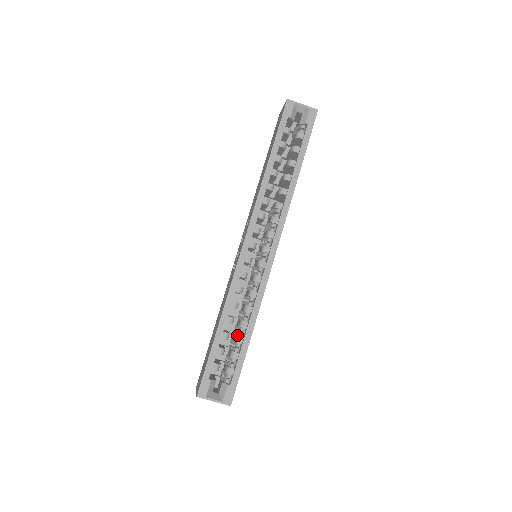
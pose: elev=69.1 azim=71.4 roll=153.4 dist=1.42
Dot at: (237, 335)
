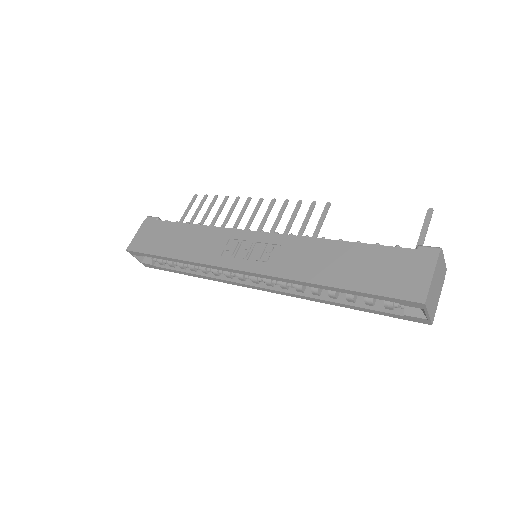
Dot at: (184, 264)
